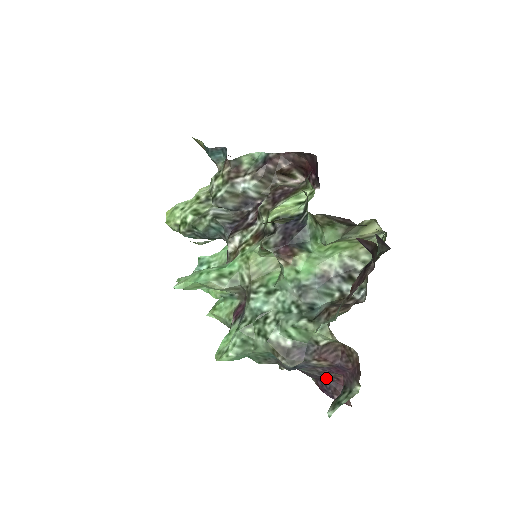
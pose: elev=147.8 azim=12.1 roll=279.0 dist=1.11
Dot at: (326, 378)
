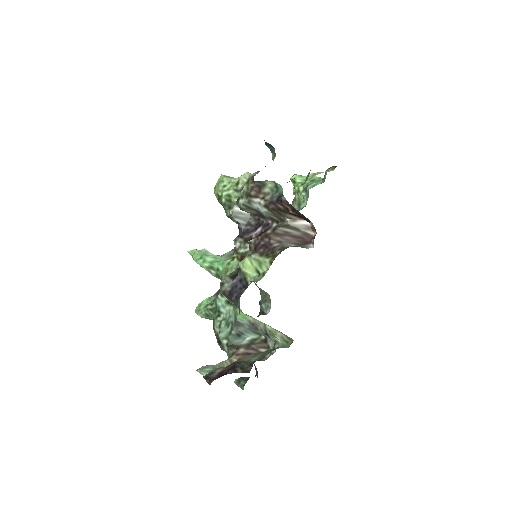
Dot at: occluded
